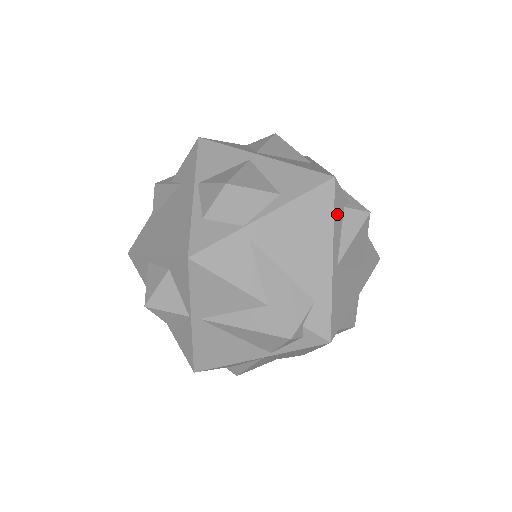
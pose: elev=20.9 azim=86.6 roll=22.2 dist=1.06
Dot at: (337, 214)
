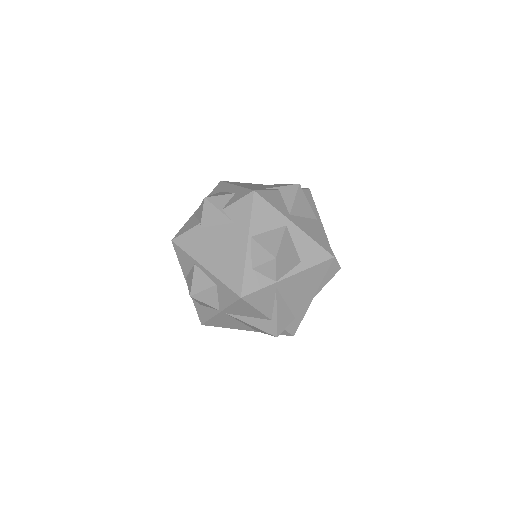
Dot at: (325, 274)
